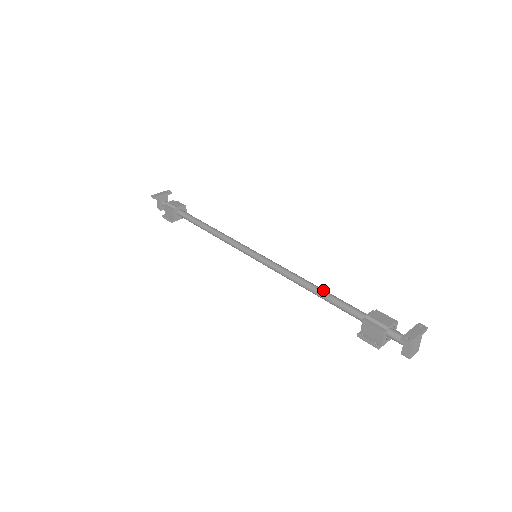
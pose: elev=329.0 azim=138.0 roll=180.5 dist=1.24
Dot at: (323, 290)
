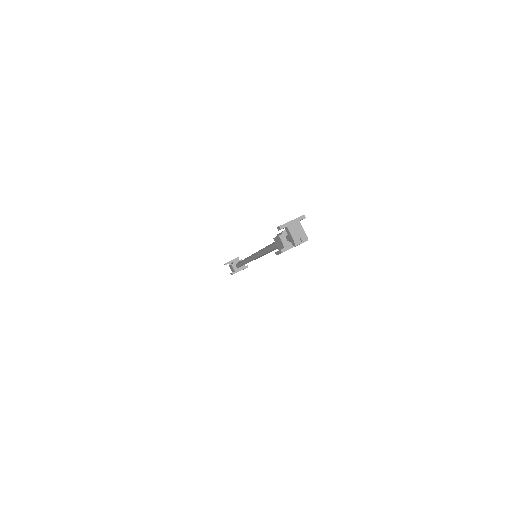
Dot at: occluded
